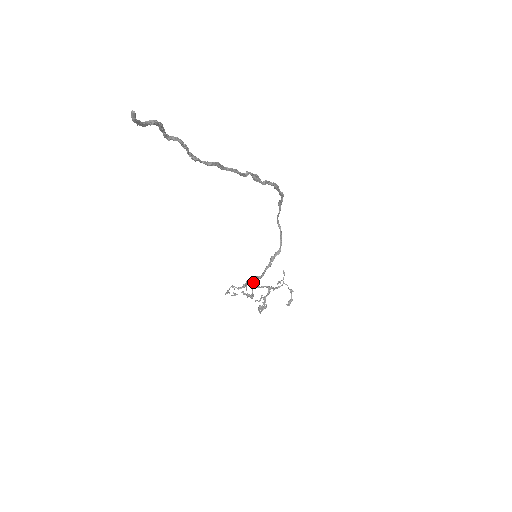
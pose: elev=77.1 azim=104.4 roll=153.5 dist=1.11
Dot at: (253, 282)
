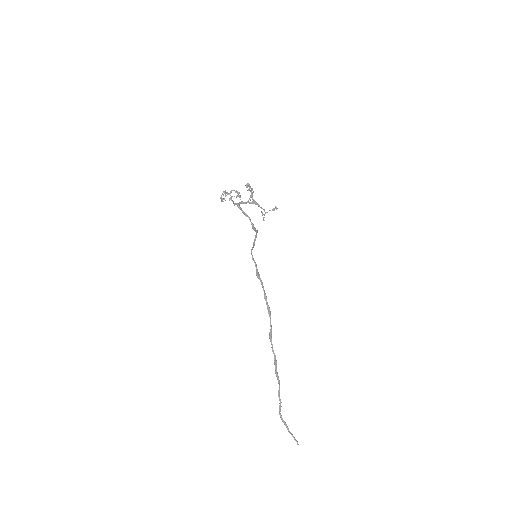
Dot at: (238, 205)
